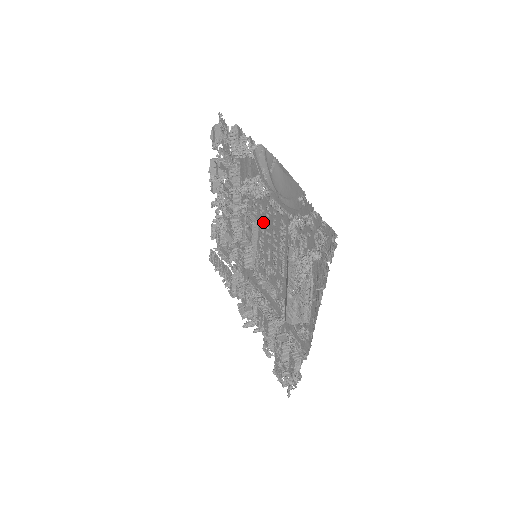
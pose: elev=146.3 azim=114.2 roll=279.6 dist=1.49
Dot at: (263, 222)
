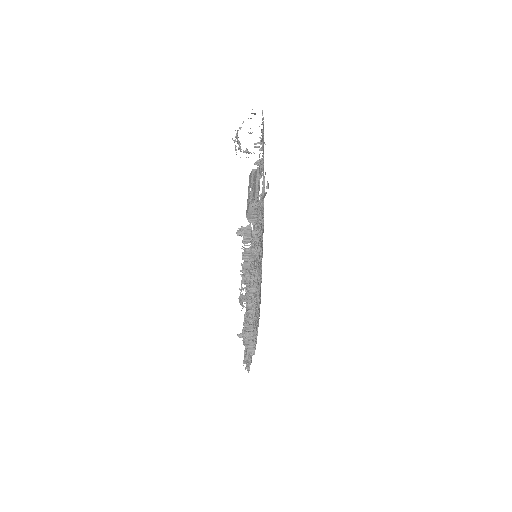
Dot at: occluded
